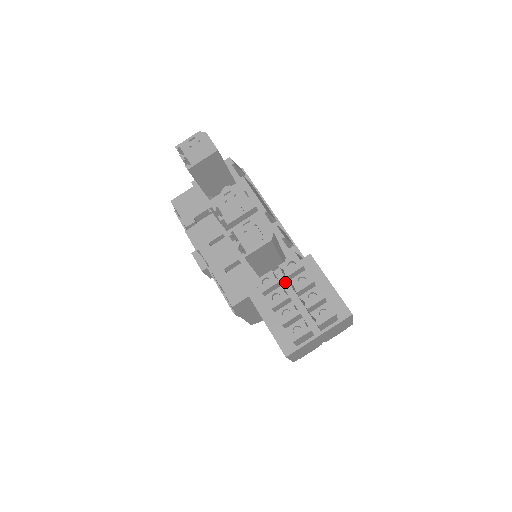
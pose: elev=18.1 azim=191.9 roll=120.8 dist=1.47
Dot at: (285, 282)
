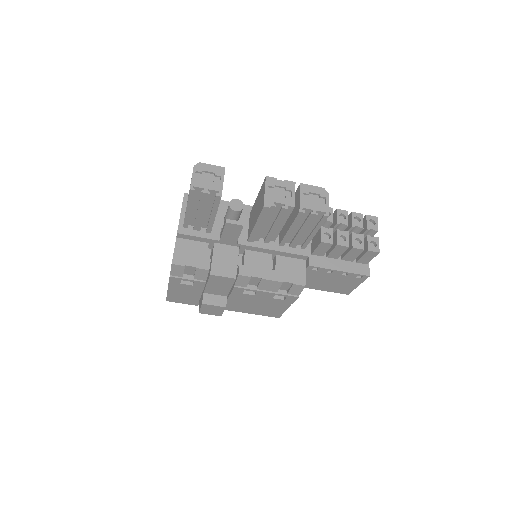
Dot at: occluded
